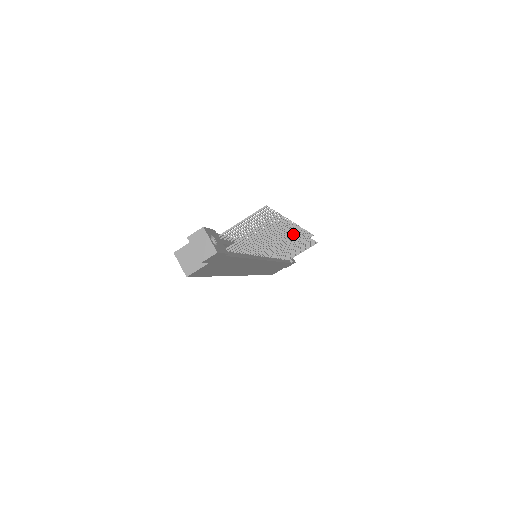
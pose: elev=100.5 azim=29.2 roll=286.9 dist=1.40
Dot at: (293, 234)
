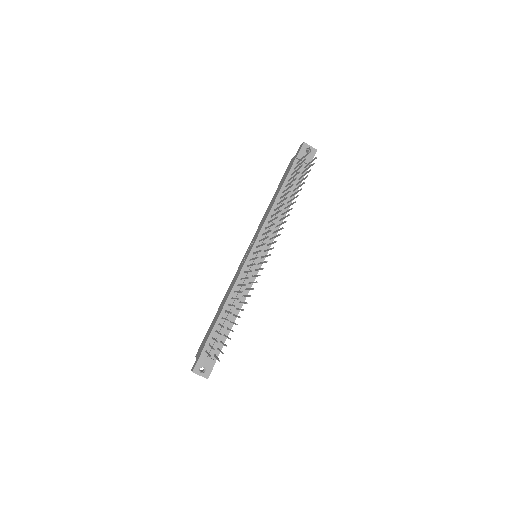
Dot at: occluded
